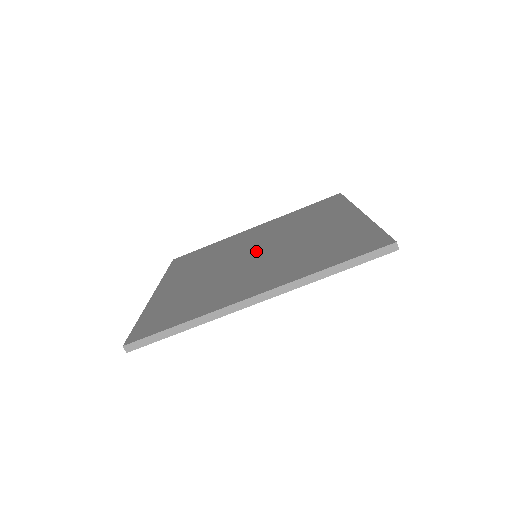
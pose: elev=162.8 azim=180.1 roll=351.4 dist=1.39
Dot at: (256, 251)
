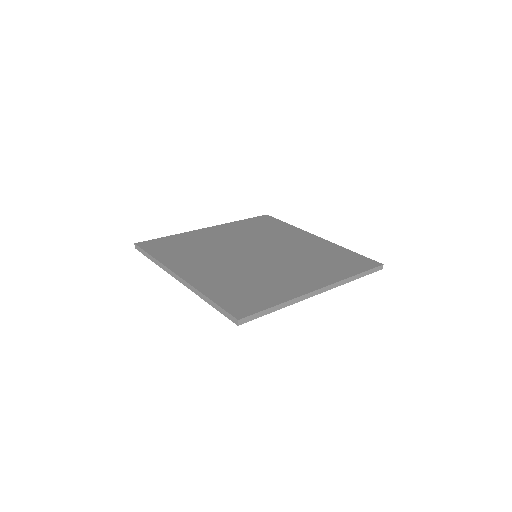
Dot at: (259, 253)
